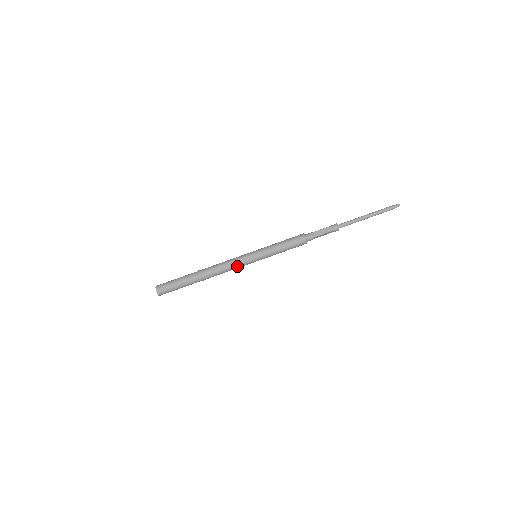
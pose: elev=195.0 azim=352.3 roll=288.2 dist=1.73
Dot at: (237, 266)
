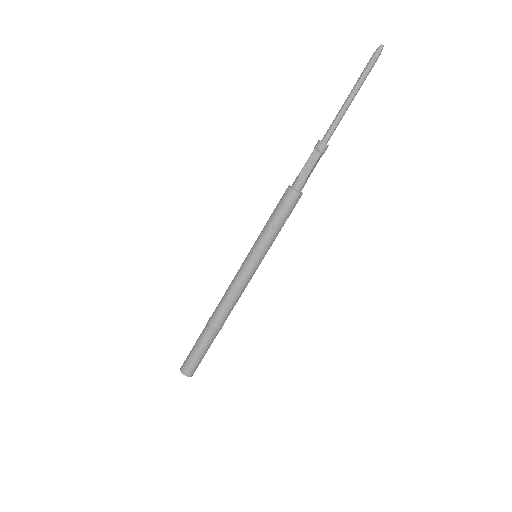
Dot at: (244, 285)
